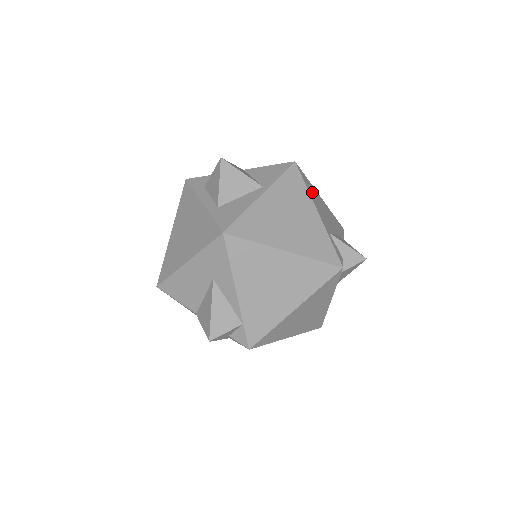
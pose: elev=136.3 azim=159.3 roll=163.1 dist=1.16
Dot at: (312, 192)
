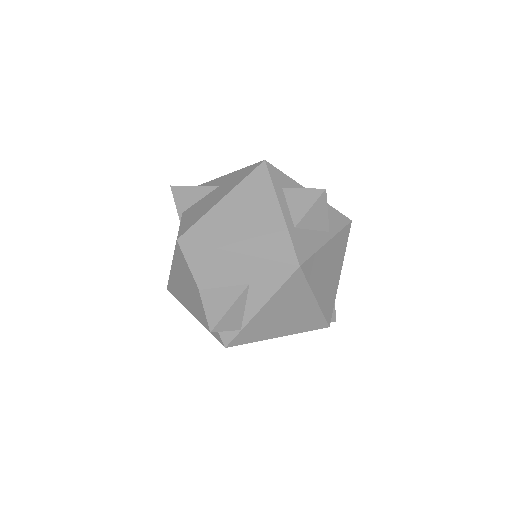
Dot at: occluded
